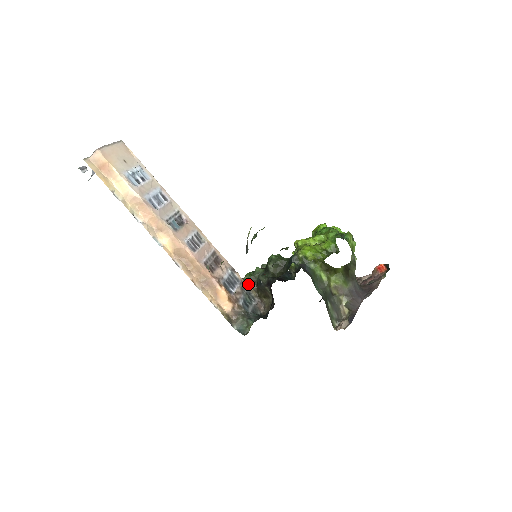
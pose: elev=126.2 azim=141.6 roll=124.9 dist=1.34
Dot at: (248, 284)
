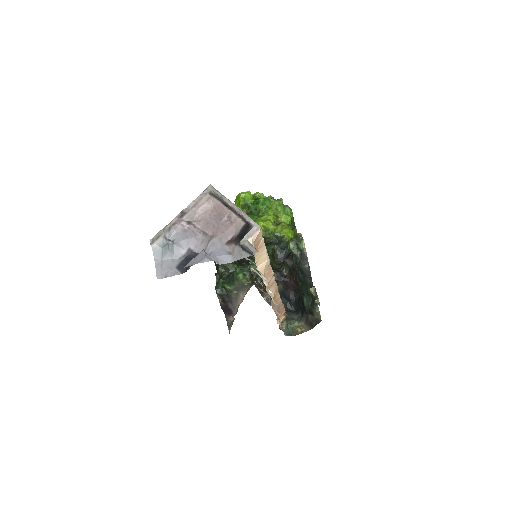
Dot at: (255, 286)
